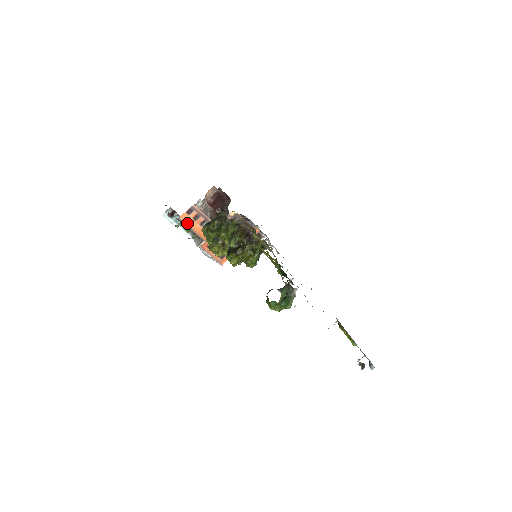
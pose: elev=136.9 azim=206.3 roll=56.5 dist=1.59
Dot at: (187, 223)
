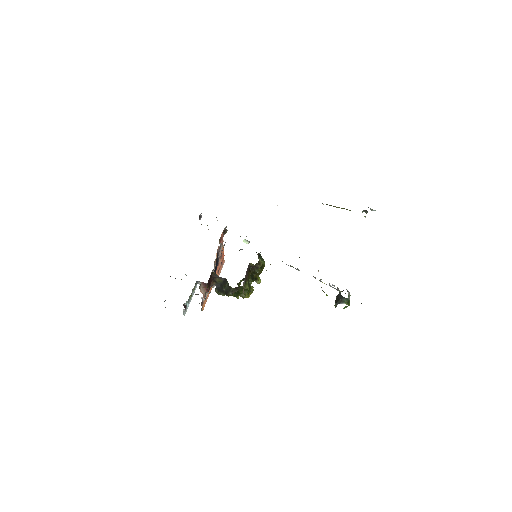
Dot at: (205, 303)
